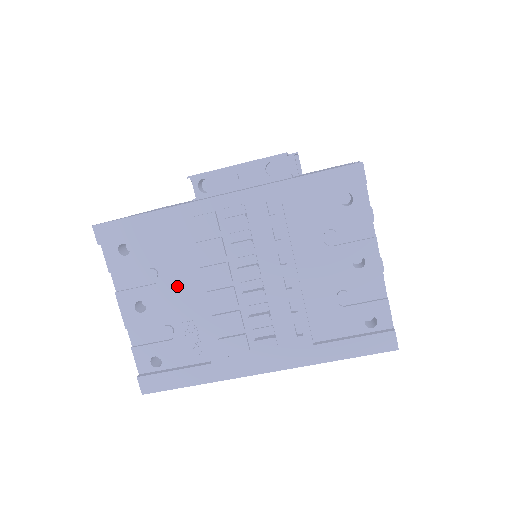
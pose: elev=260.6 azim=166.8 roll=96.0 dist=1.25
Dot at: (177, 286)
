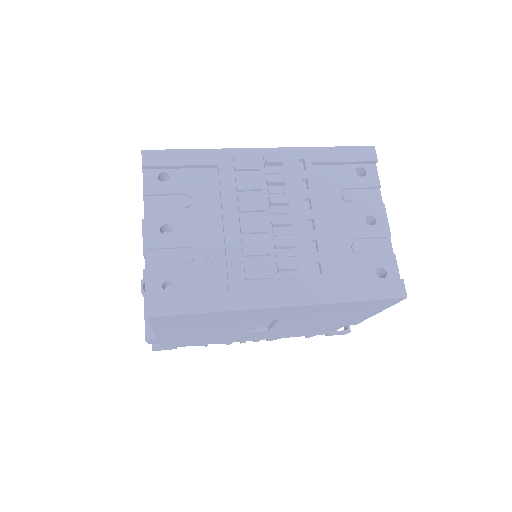
Dot at: (207, 216)
